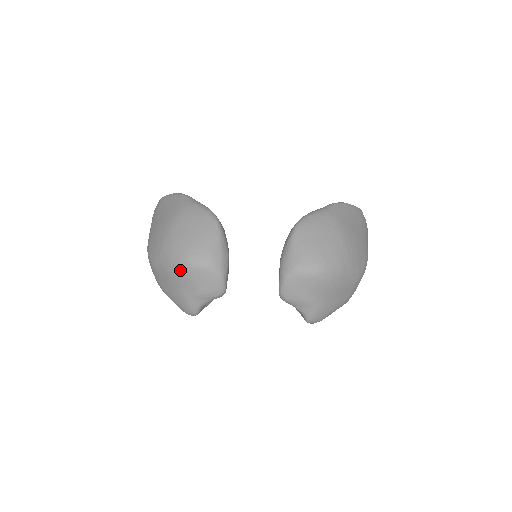
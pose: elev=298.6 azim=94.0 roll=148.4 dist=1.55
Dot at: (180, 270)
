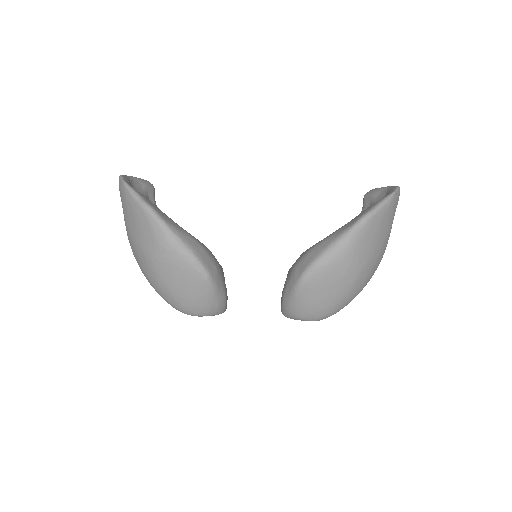
Dot at: occluded
